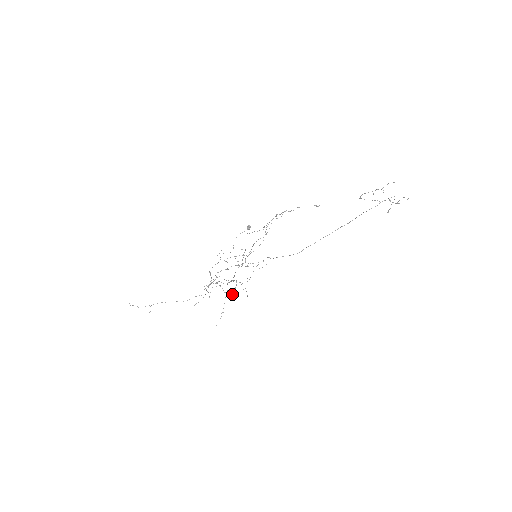
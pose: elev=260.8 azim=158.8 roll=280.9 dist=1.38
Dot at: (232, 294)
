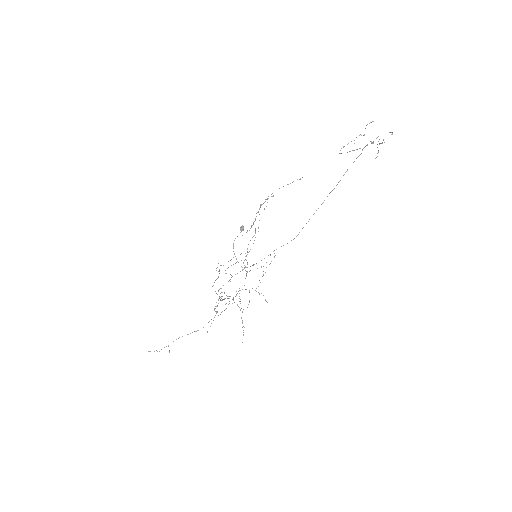
Dot at: (248, 304)
